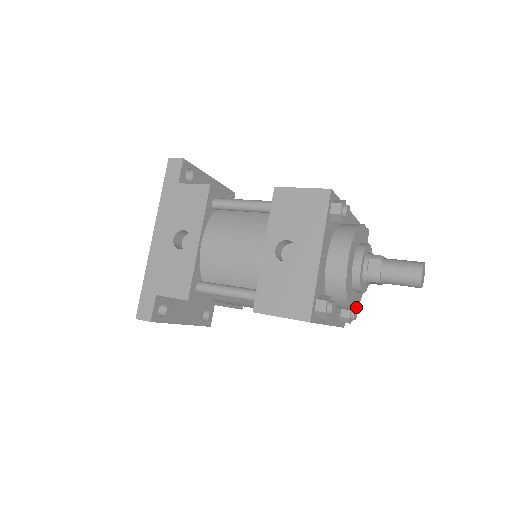
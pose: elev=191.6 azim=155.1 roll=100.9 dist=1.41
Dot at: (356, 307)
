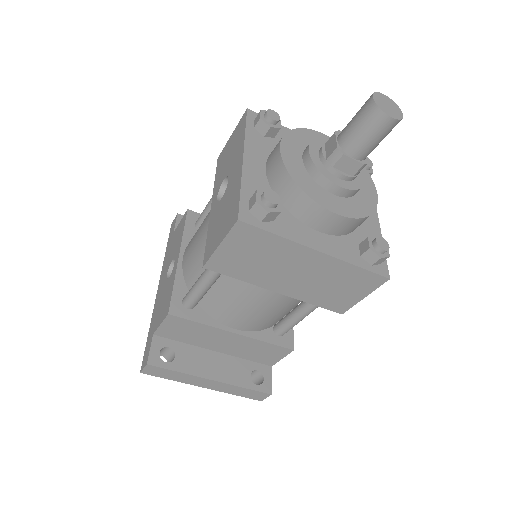
Dot at: (354, 217)
